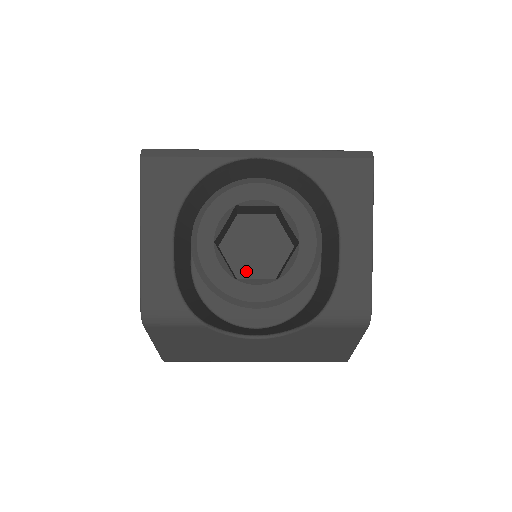
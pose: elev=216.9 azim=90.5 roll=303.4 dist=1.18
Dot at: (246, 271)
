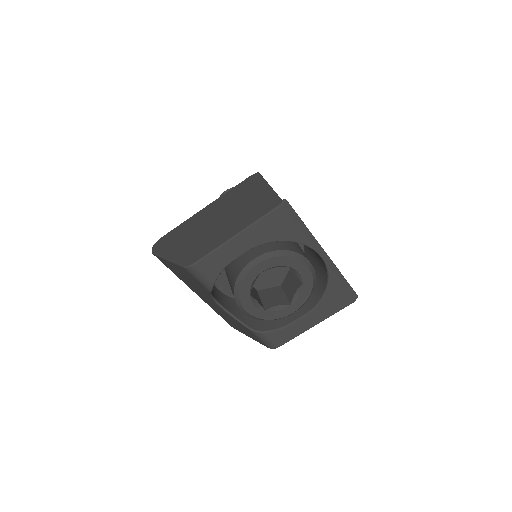
Dot at: occluded
